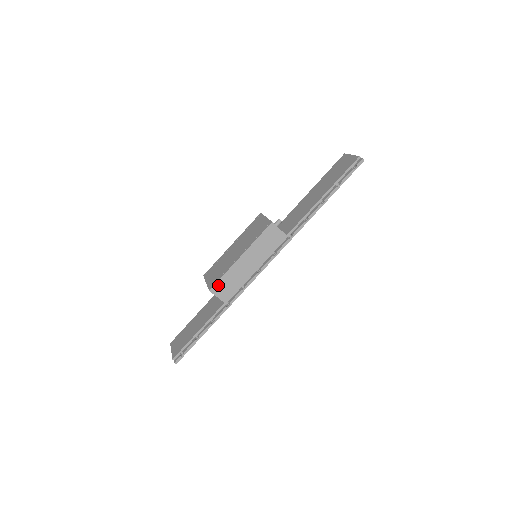
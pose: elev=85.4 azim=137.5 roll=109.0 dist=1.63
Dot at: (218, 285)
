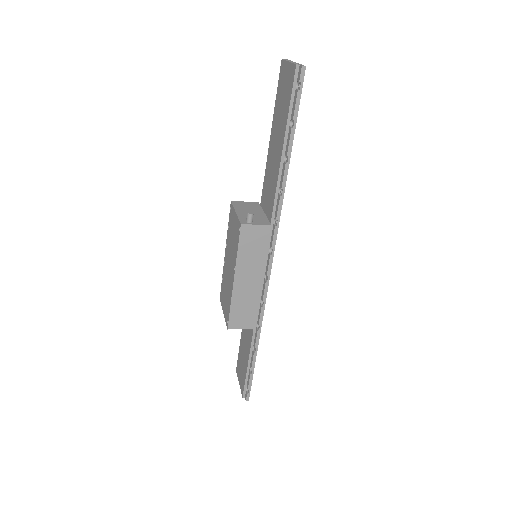
Dot at: (232, 319)
